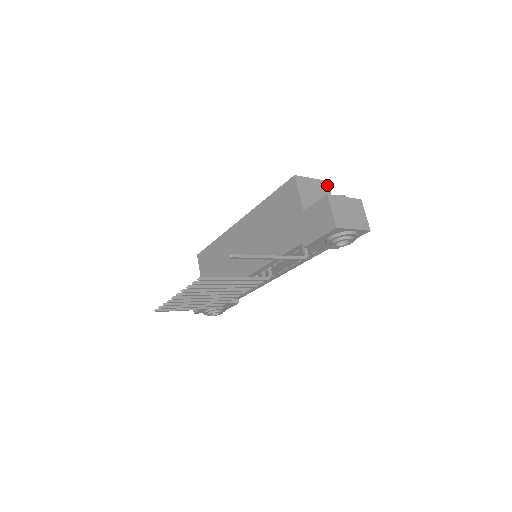
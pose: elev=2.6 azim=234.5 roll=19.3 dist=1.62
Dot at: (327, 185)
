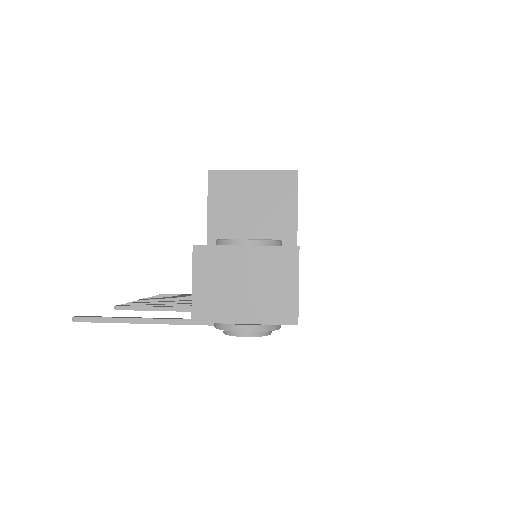
Dot at: (293, 180)
